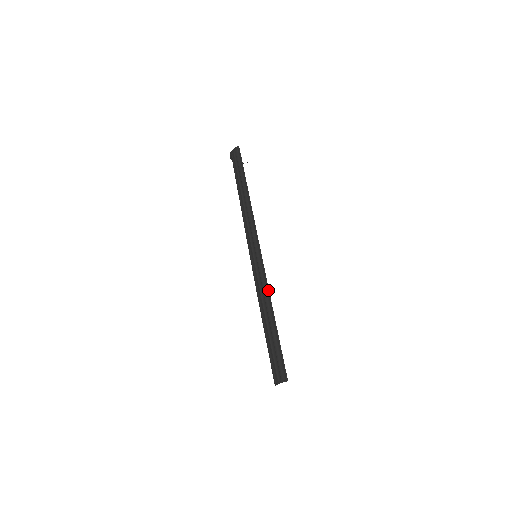
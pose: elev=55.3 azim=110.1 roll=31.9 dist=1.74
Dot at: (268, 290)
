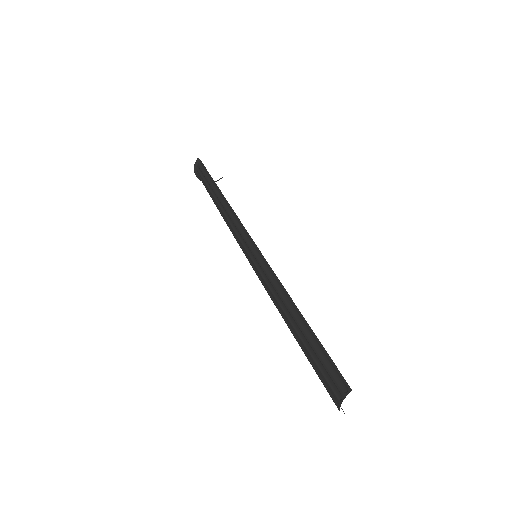
Dot at: (277, 279)
